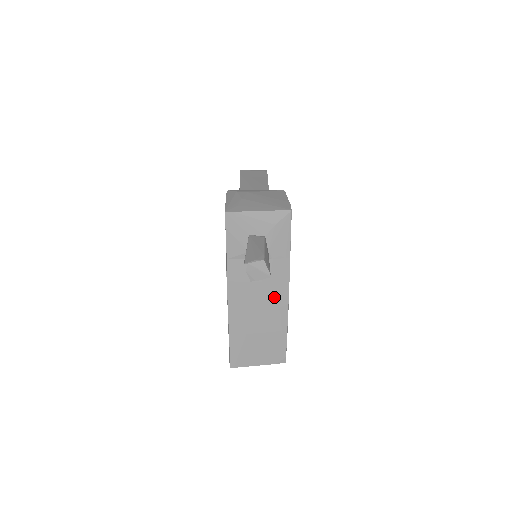
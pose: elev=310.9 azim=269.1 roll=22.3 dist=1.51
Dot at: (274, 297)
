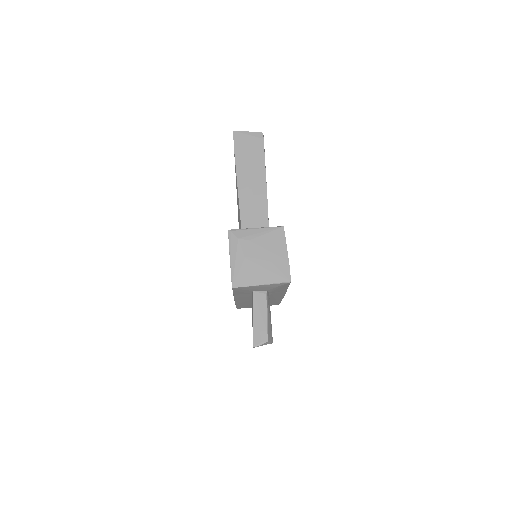
Dot at: (272, 298)
